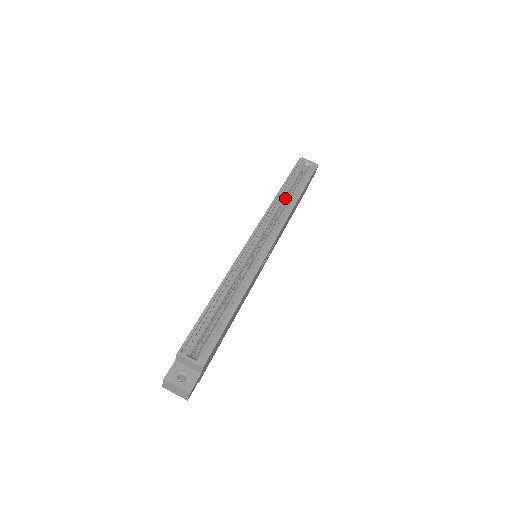
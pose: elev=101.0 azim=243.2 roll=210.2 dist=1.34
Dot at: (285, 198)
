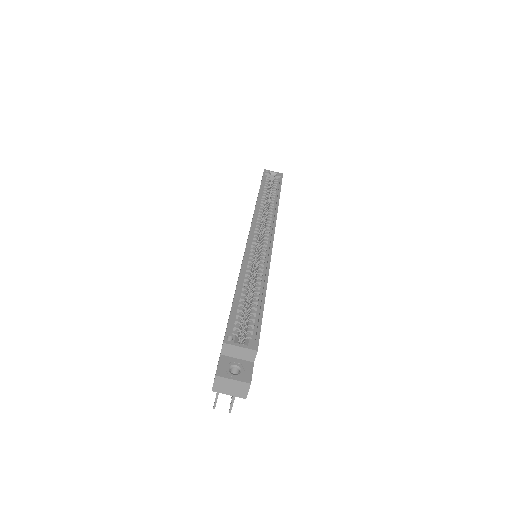
Dot at: (265, 201)
